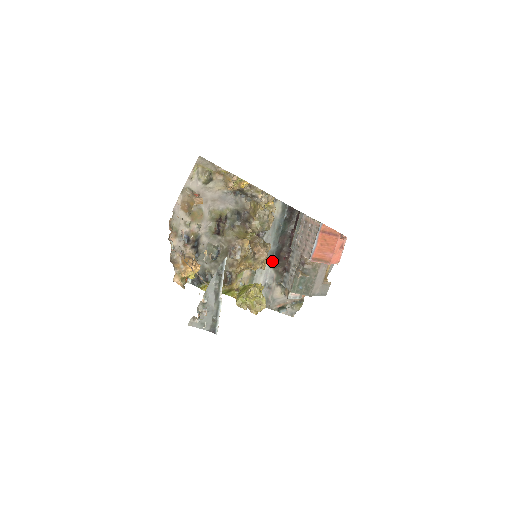
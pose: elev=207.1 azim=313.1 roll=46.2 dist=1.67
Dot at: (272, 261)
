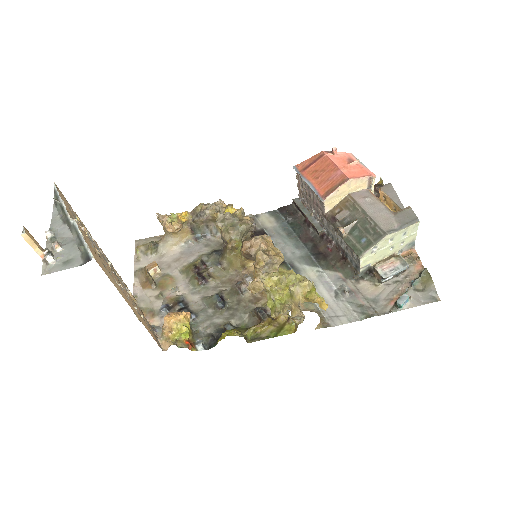
Dot at: (317, 264)
